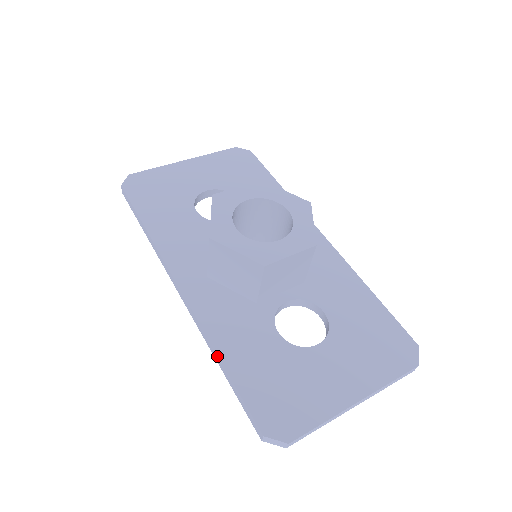
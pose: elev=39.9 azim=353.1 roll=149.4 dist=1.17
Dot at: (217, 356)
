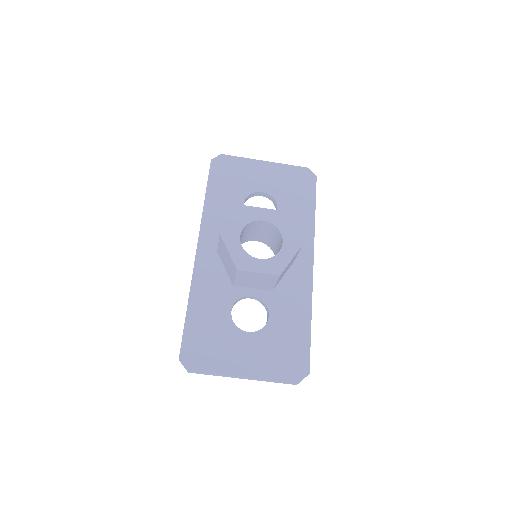
Dot at: (188, 302)
